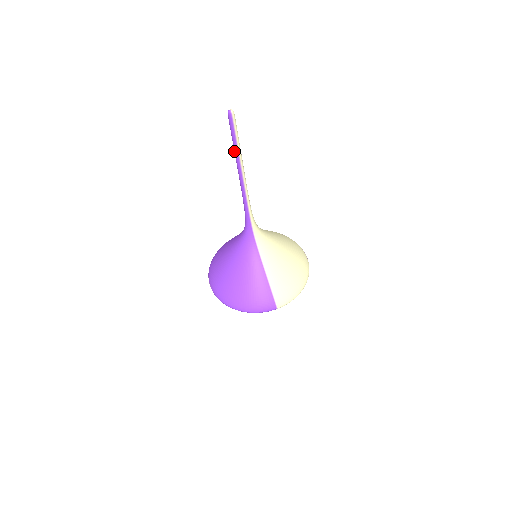
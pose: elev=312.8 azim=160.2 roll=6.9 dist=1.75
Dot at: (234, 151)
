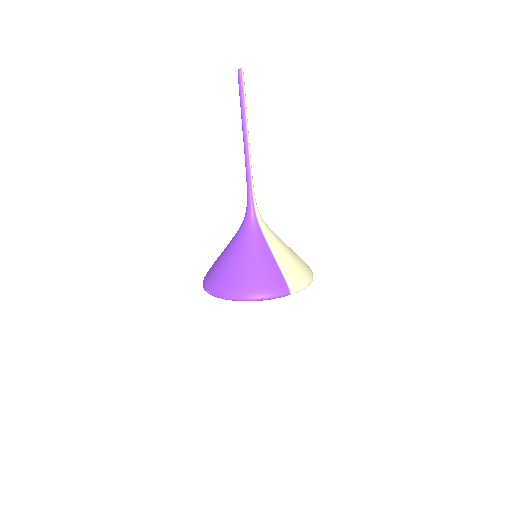
Dot at: (241, 113)
